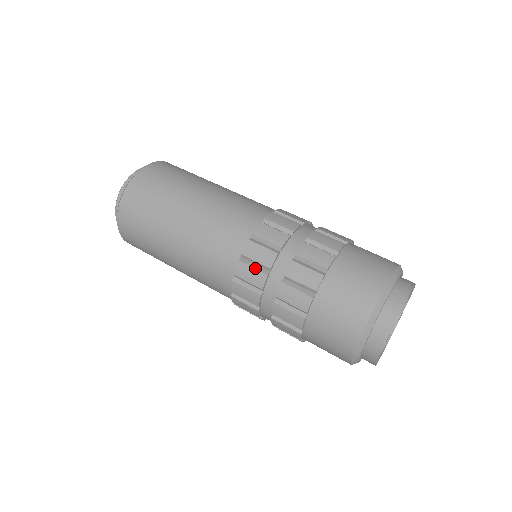
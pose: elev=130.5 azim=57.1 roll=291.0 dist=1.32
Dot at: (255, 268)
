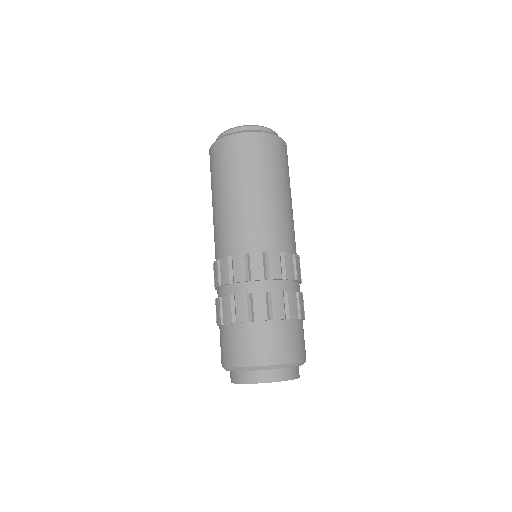
Dot at: (245, 269)
